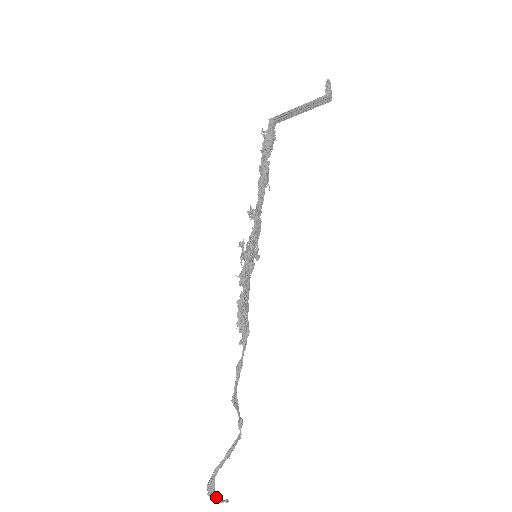
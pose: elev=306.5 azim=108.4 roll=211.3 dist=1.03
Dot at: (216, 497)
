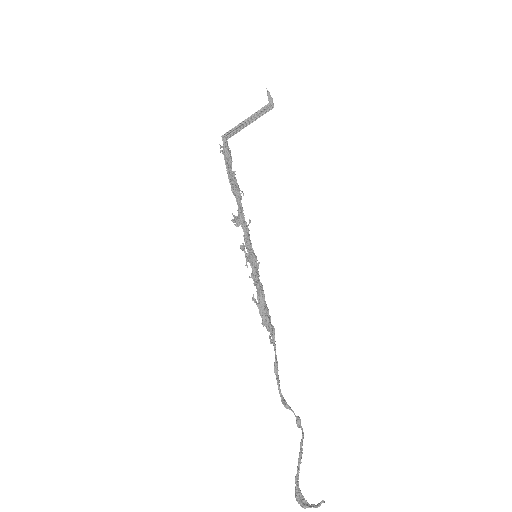
Dot at: (310, 505)
